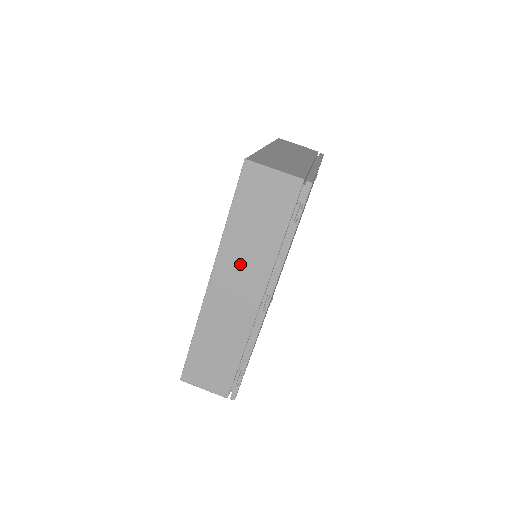
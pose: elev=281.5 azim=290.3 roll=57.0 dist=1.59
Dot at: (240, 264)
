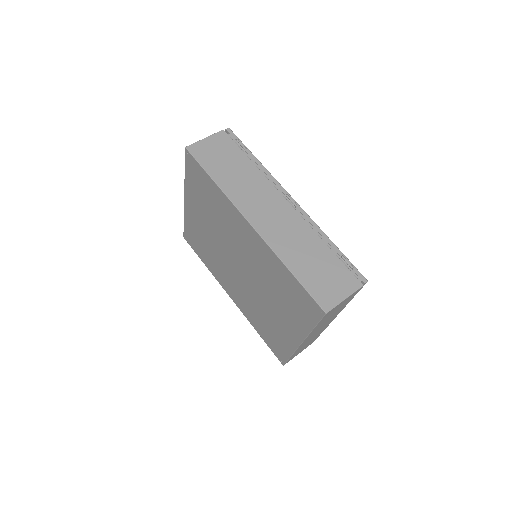
Dot at: (251, 196)
